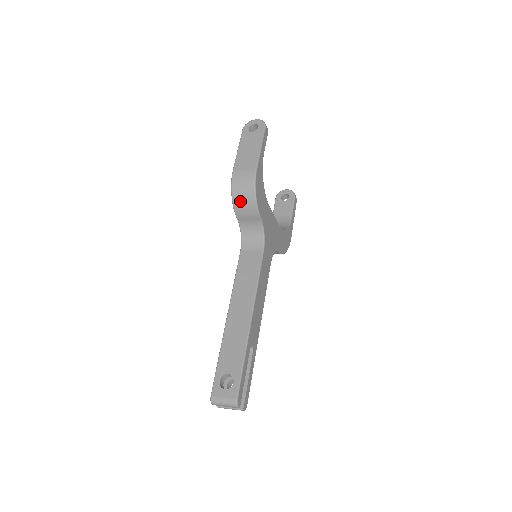
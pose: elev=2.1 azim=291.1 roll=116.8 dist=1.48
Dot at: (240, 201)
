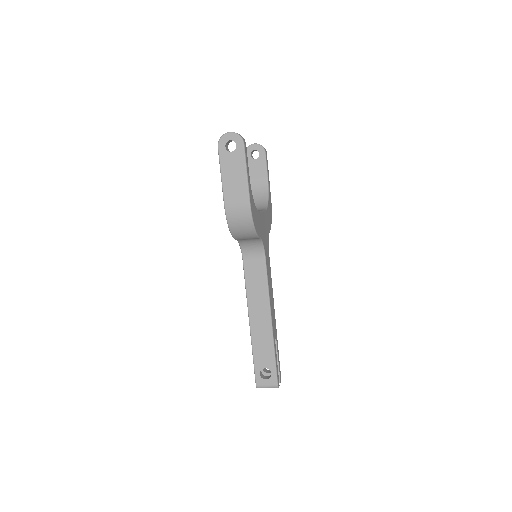
Dot at: (239, 233)
